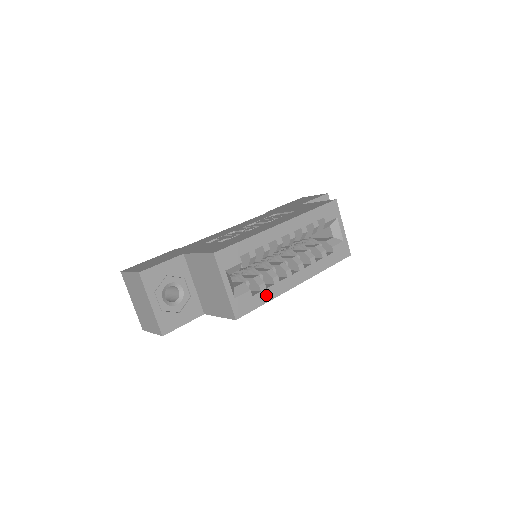
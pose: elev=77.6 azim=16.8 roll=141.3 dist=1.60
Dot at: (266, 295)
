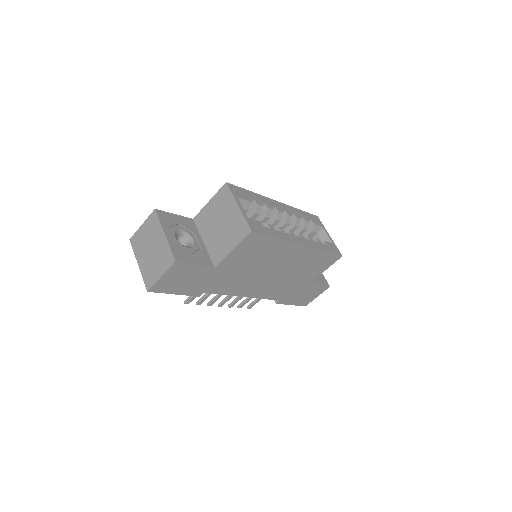
Dot at: (275, 233)
